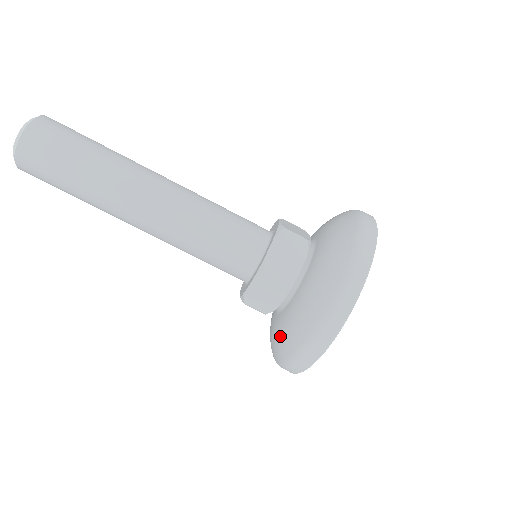
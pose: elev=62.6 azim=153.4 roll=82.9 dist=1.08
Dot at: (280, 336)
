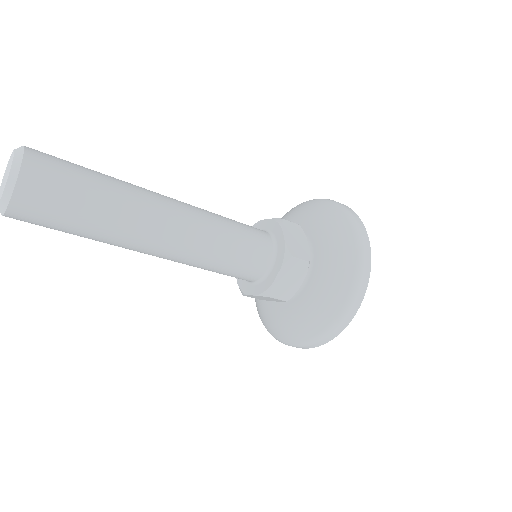
Dot at: (314, 310)
